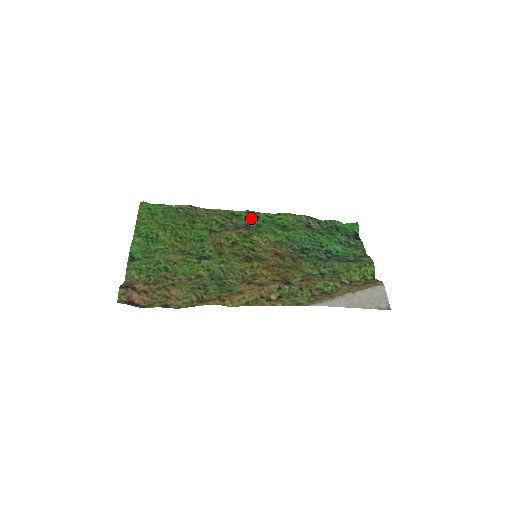
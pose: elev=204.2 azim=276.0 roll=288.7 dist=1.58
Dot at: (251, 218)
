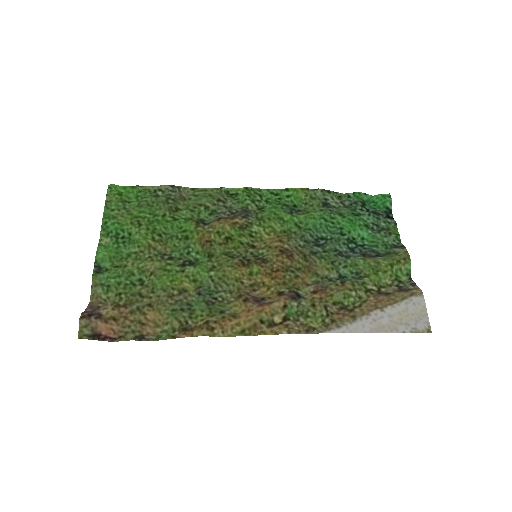
Dot at: (250, 198)
